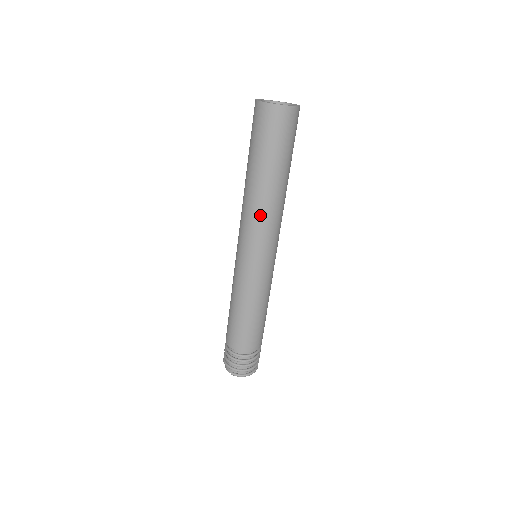
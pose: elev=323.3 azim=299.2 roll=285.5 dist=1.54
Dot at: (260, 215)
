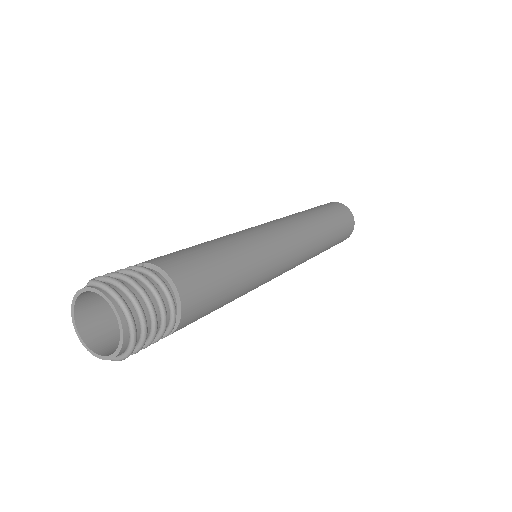
Dot at: (293, 218)
